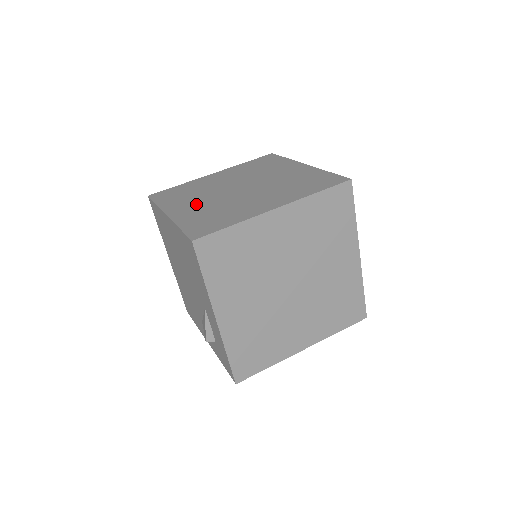
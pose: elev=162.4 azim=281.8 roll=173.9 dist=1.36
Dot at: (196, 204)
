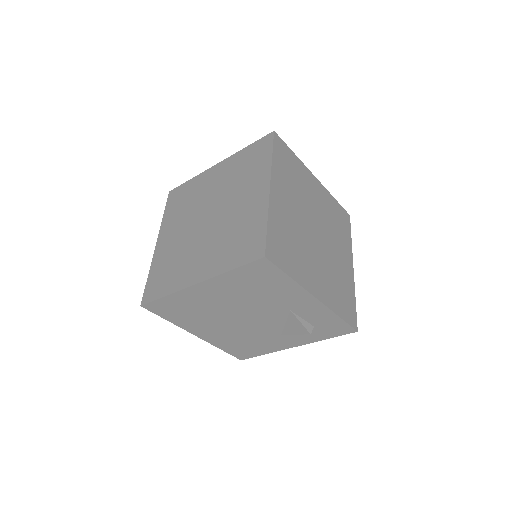
Dot at: (201, 256)
